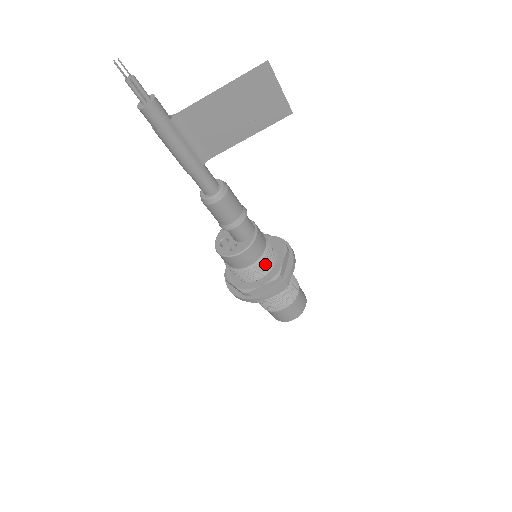
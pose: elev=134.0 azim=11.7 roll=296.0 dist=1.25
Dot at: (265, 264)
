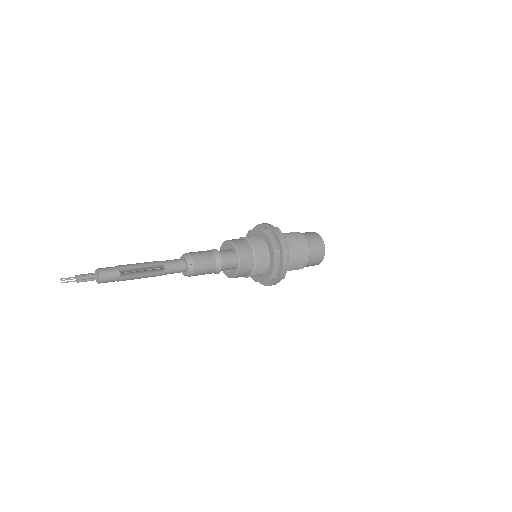
Dot at: (258, 272)
